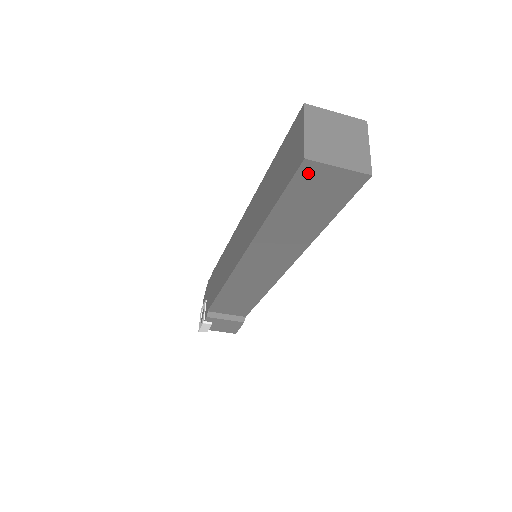
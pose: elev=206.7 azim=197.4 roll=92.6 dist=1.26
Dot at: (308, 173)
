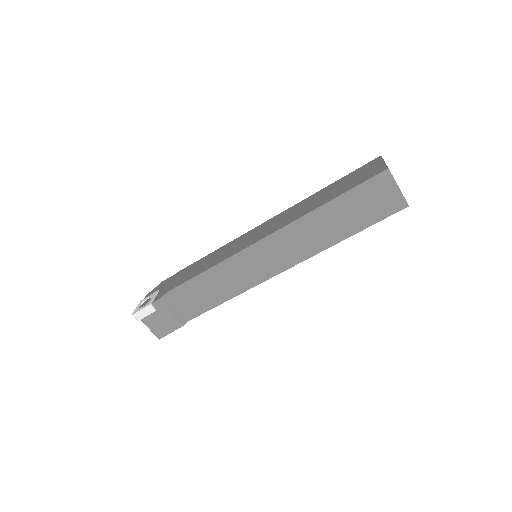
Dot at: (380, 181)
